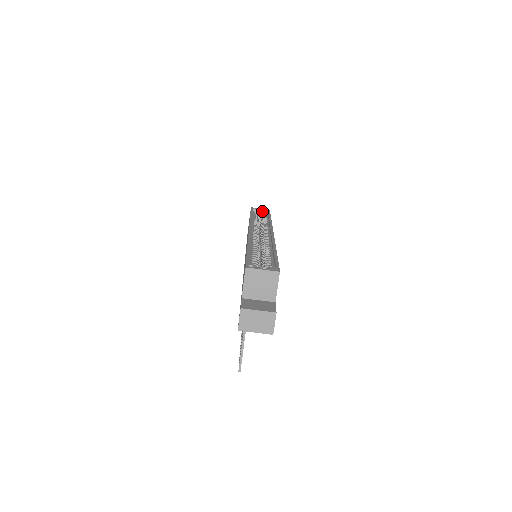
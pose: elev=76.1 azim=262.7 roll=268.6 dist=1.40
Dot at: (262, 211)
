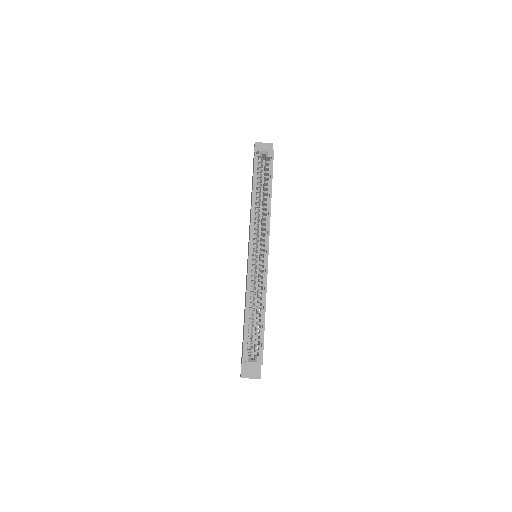
Dot at: (266, 157)
